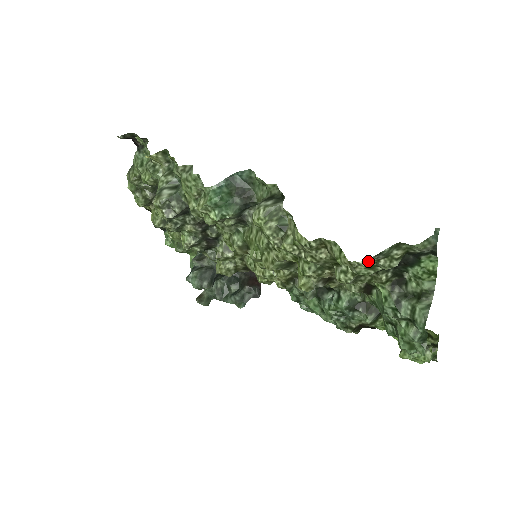
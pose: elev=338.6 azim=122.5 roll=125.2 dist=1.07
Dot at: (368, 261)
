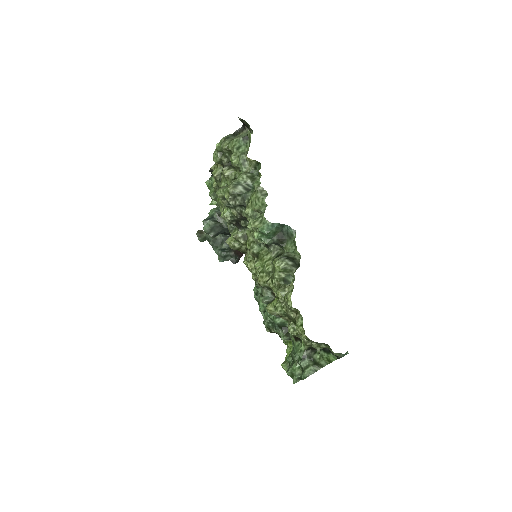
Dot at: (309, 341)
